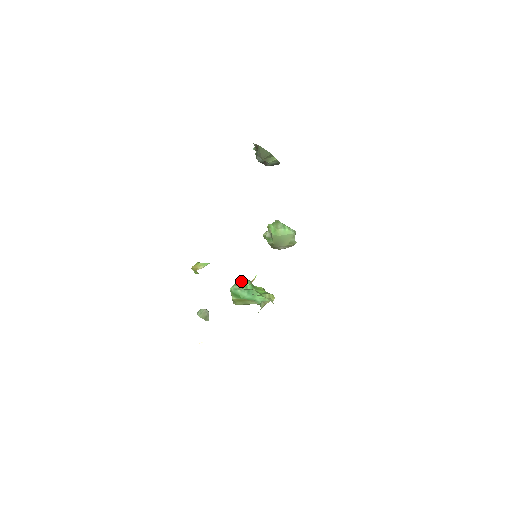
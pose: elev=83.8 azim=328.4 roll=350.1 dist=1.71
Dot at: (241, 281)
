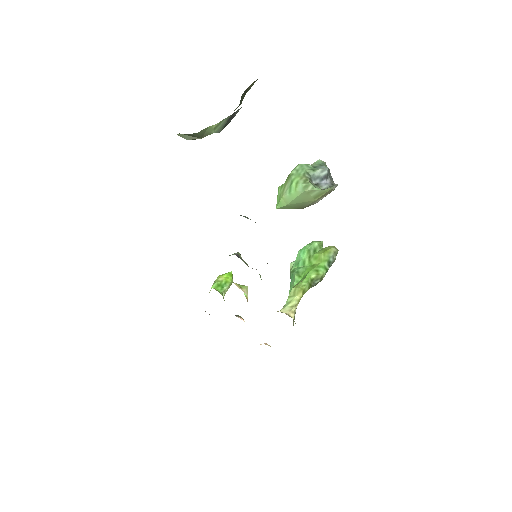
Dot at: (297, 254)
